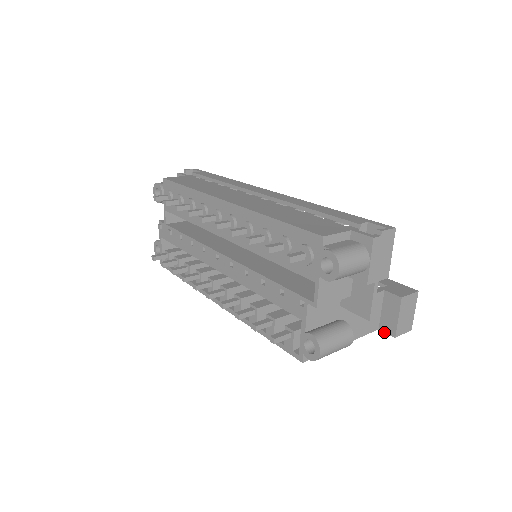
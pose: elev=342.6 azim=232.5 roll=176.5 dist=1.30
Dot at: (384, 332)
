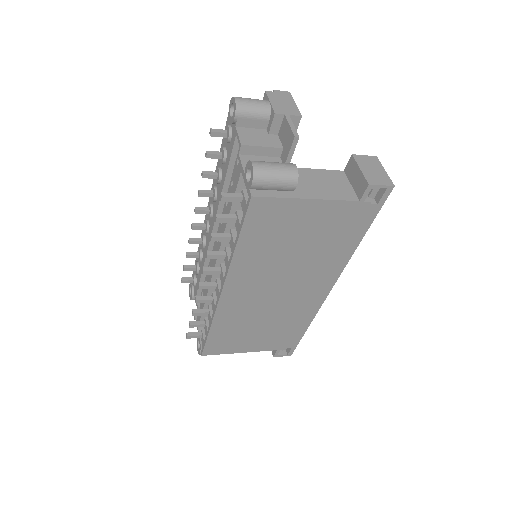
Dot at: (362, 195)
